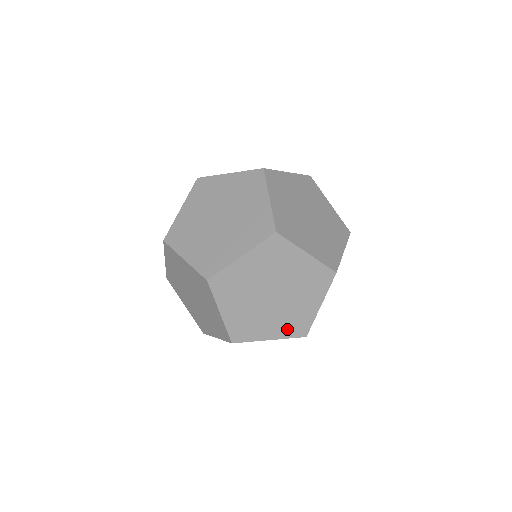
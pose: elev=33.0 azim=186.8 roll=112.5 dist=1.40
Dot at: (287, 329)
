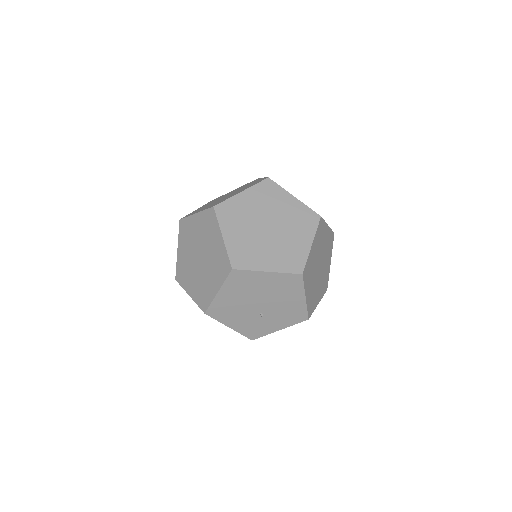
Dot at: (246, 329)
